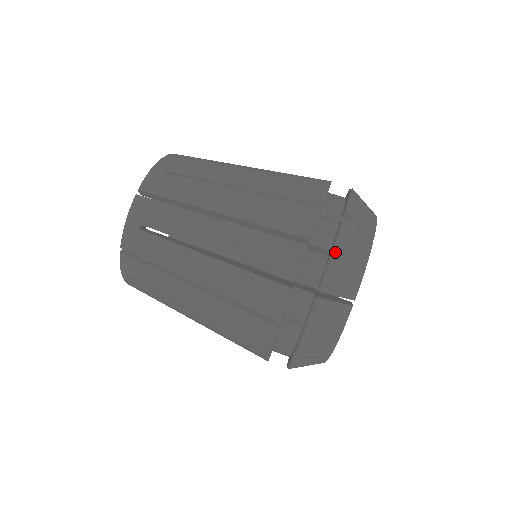
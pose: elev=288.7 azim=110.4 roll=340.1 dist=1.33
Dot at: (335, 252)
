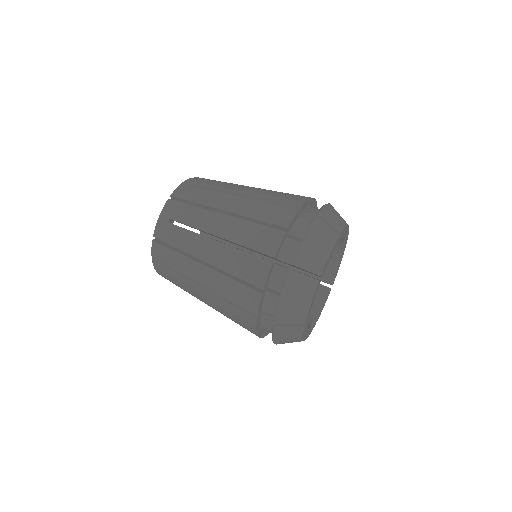
Dot at: (327, 205)
